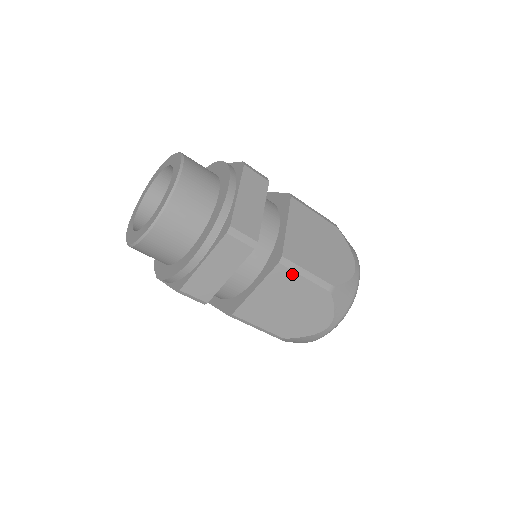
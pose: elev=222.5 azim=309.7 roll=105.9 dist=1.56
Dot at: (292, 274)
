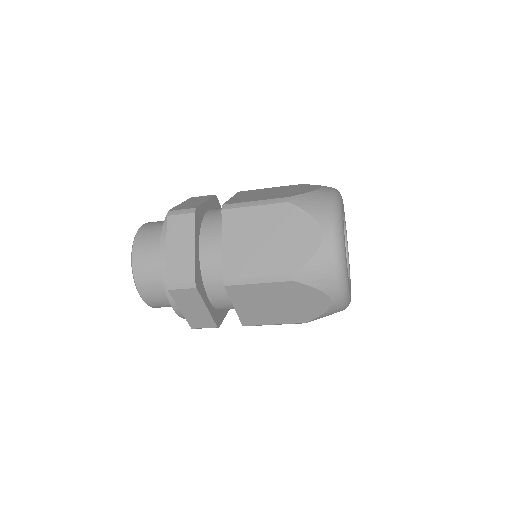
Dot at: (244, 286)
